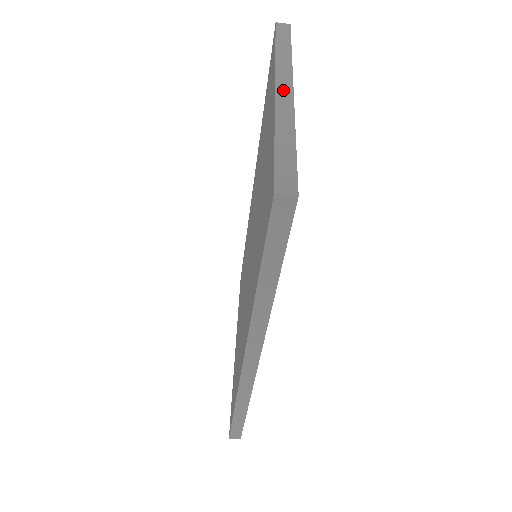
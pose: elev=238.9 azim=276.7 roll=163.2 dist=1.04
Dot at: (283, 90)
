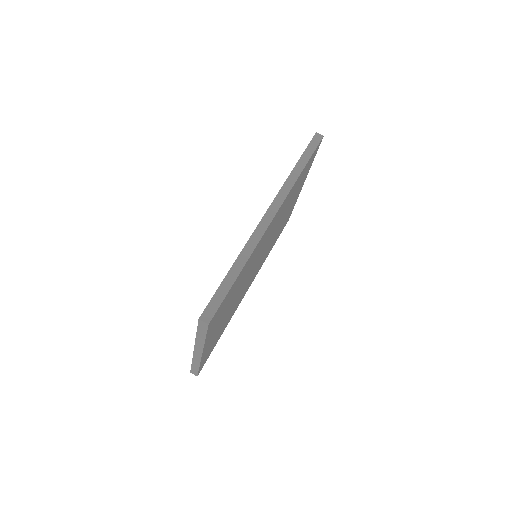
Dot at: occluded
